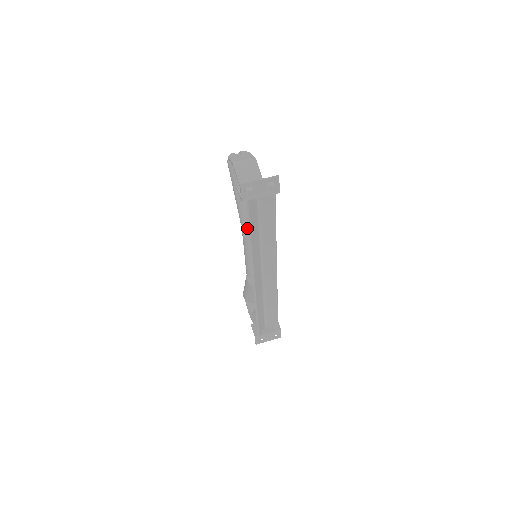
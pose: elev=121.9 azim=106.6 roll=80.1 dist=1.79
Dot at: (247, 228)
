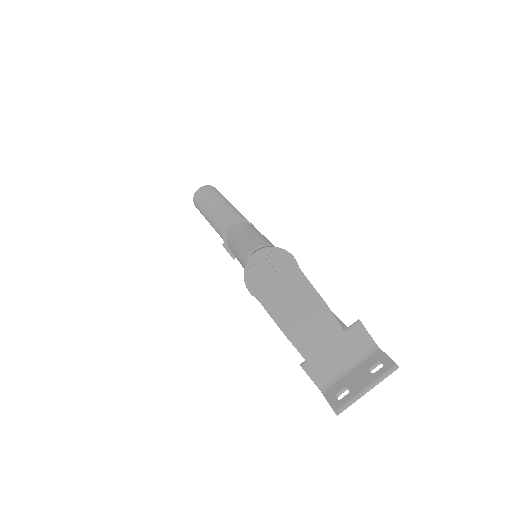
Dot at: occluded
